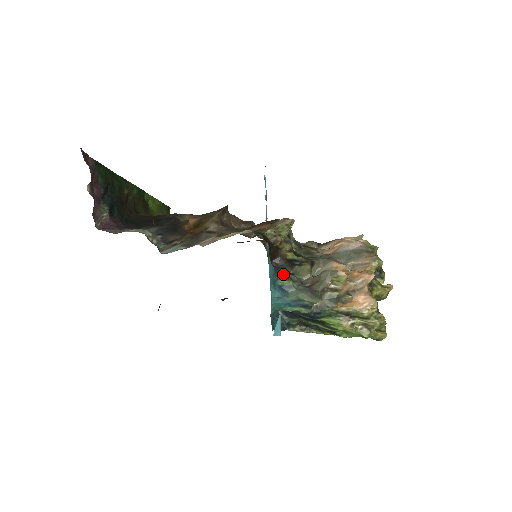
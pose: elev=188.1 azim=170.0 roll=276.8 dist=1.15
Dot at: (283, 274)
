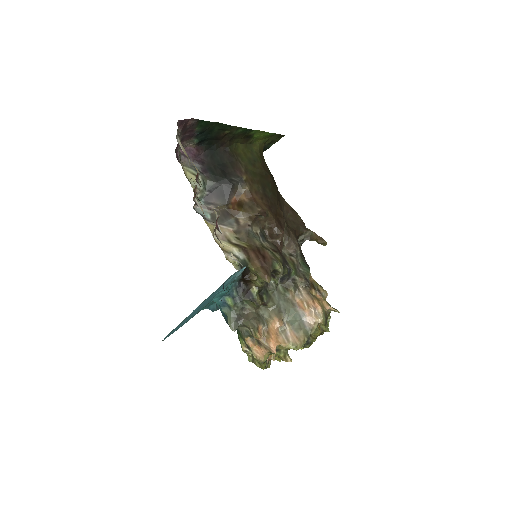
Dot at: (236, 295)
